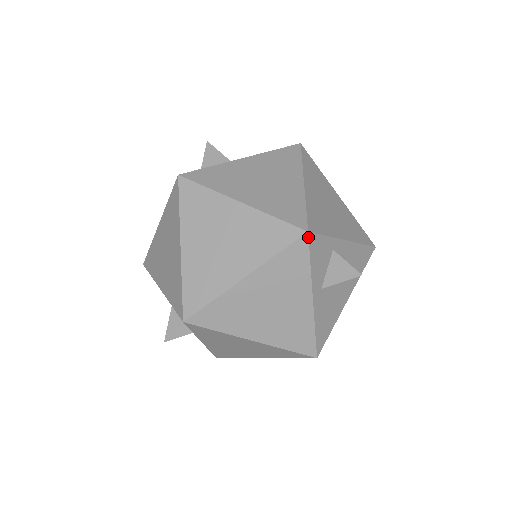
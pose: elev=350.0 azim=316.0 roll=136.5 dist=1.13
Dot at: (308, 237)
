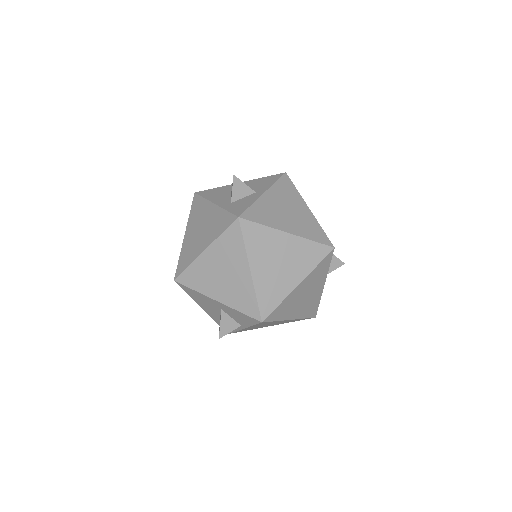
Dot at: occluded
